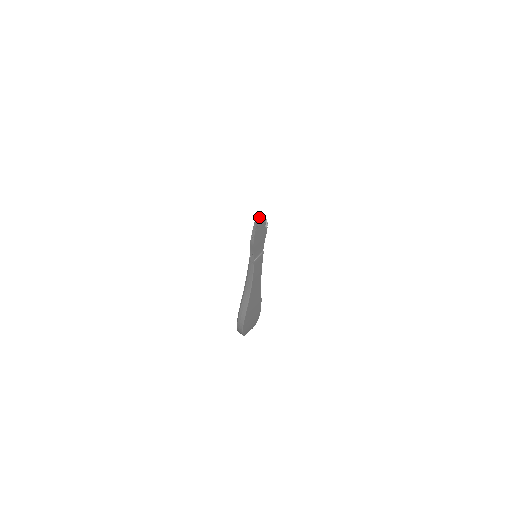
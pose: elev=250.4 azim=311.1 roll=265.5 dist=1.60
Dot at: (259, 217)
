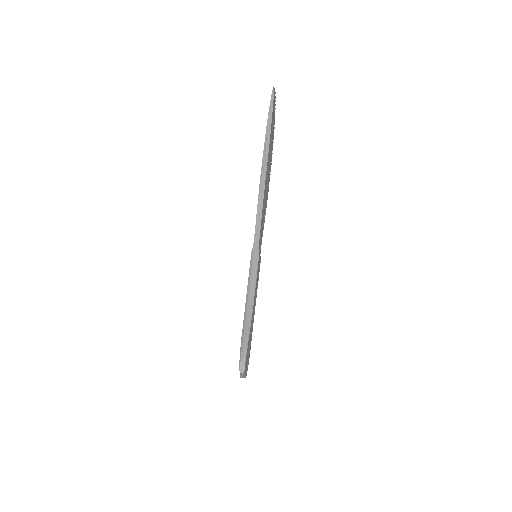
Dot at: (274, 92)
